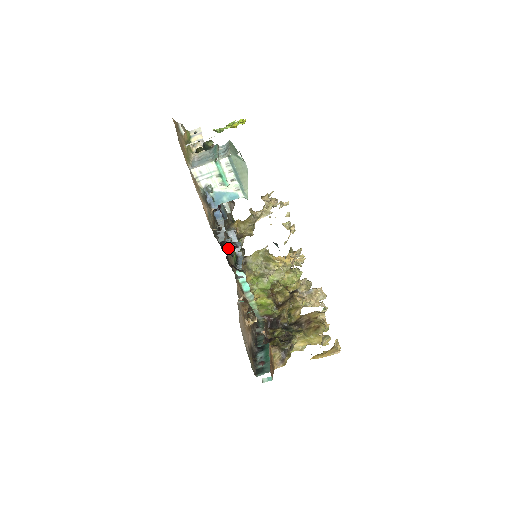
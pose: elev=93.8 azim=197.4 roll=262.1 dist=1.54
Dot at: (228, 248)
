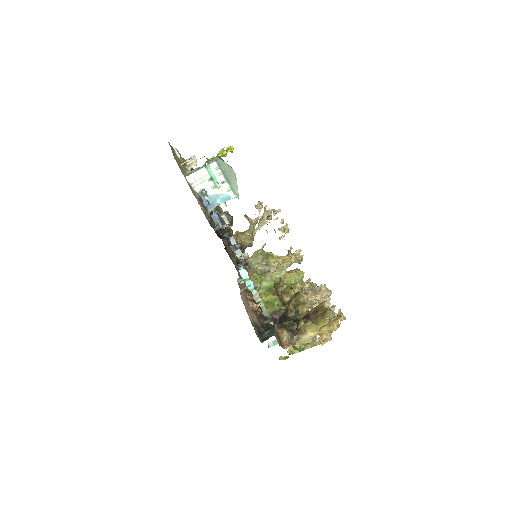
Dot at: (225, 237)
